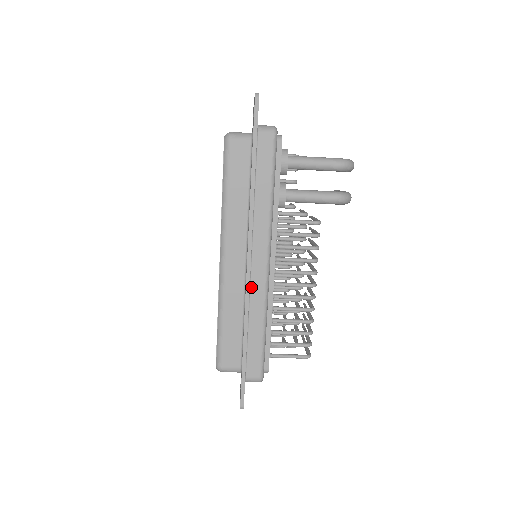
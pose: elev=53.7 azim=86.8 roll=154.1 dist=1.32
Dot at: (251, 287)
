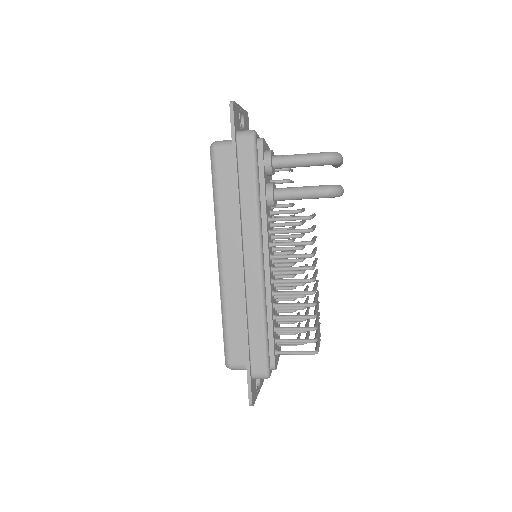
Dot at: (247, 285)
